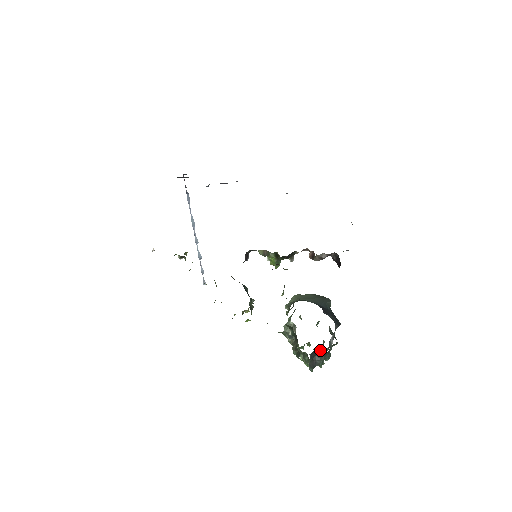
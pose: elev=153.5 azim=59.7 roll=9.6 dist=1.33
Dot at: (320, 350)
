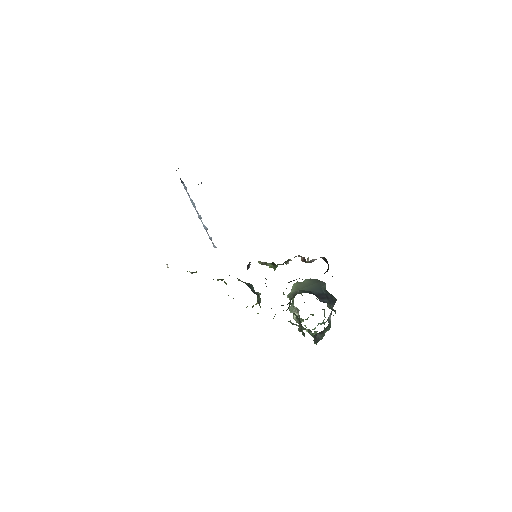
Dot at: occluded
